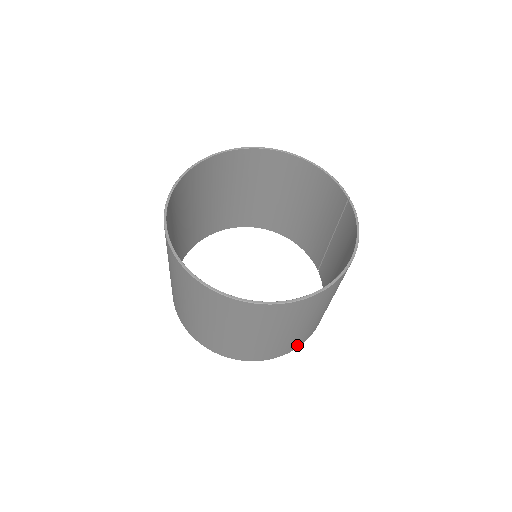
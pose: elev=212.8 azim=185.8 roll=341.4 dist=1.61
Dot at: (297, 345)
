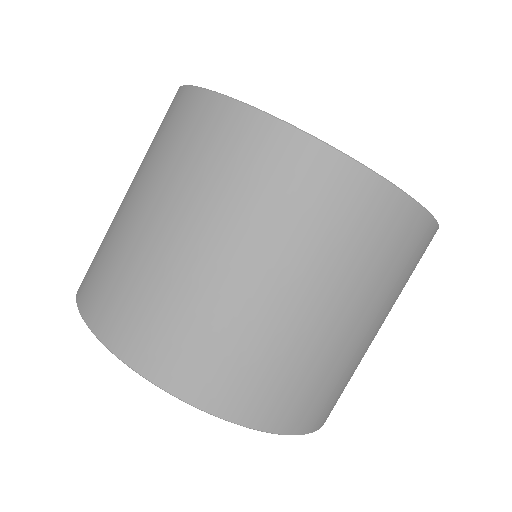
Dot at: (264, 411)
